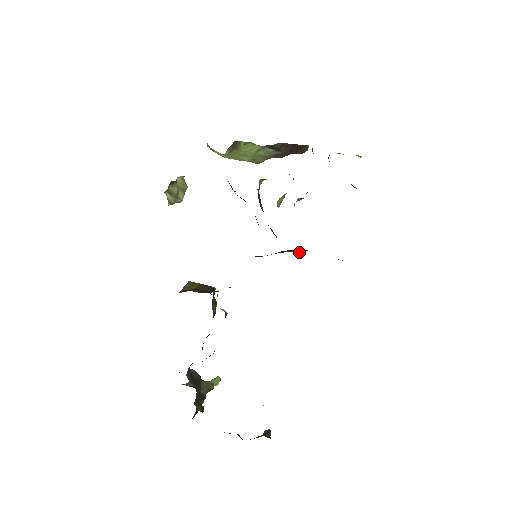
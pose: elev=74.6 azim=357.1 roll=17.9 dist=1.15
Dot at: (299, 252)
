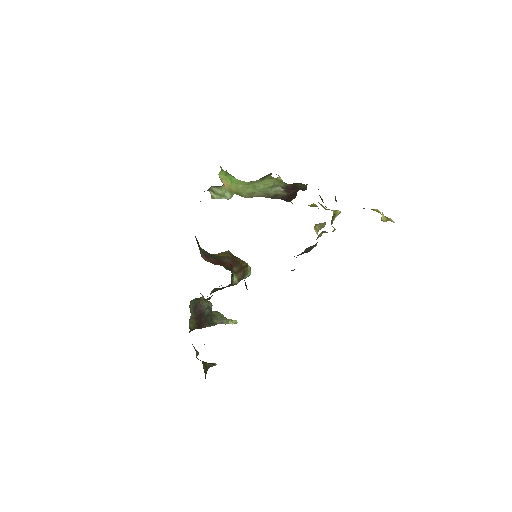
Dot at: occluded
